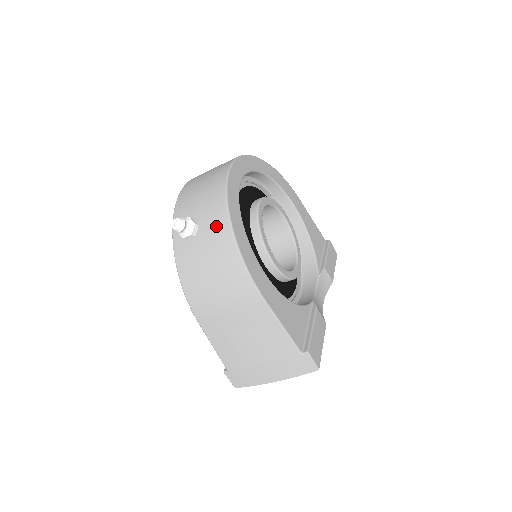
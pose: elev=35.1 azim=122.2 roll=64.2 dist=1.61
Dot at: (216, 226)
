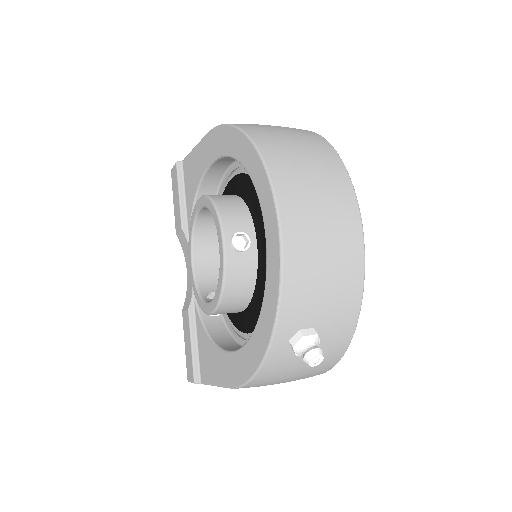
Dot at: (336, 342)
